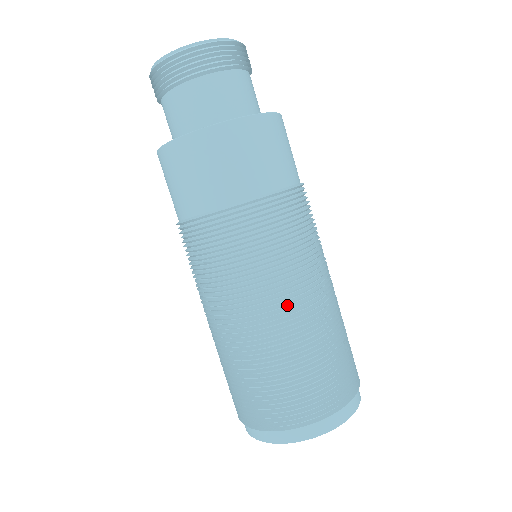
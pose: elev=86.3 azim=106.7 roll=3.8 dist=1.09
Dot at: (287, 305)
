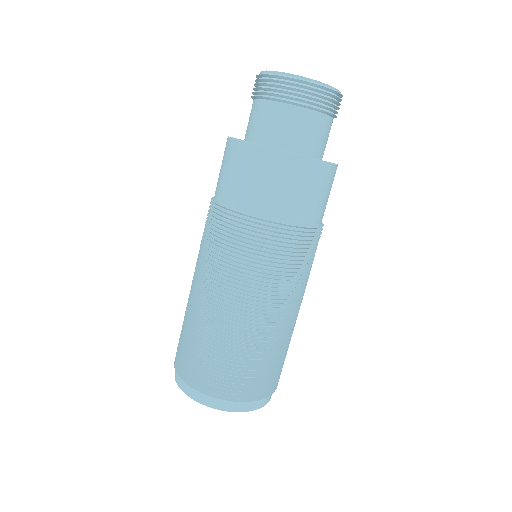
Dot at: (248, 308)
